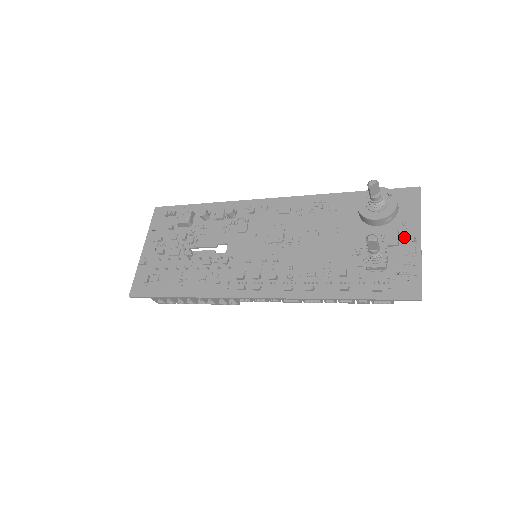
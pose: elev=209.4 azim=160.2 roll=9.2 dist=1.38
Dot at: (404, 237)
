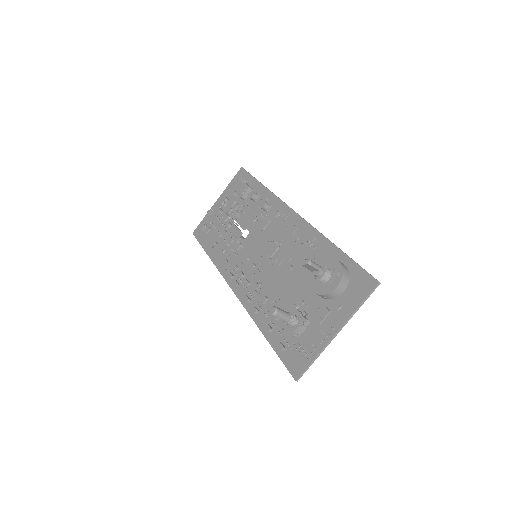
Dot at: (329, 320)
